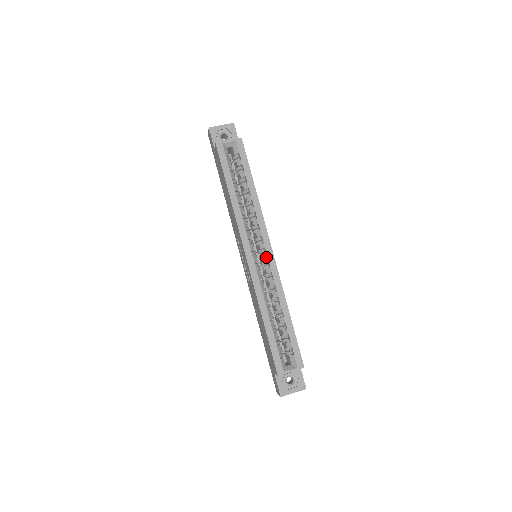
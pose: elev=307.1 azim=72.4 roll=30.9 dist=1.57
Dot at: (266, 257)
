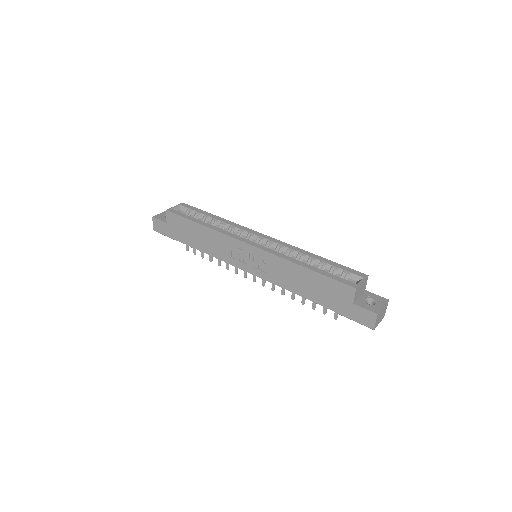
Dot at: (264, 240)
